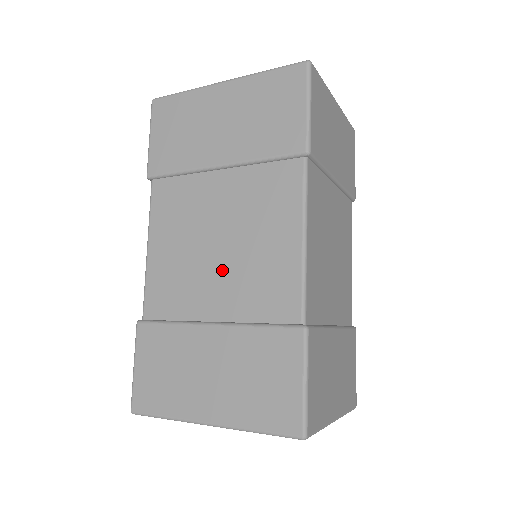
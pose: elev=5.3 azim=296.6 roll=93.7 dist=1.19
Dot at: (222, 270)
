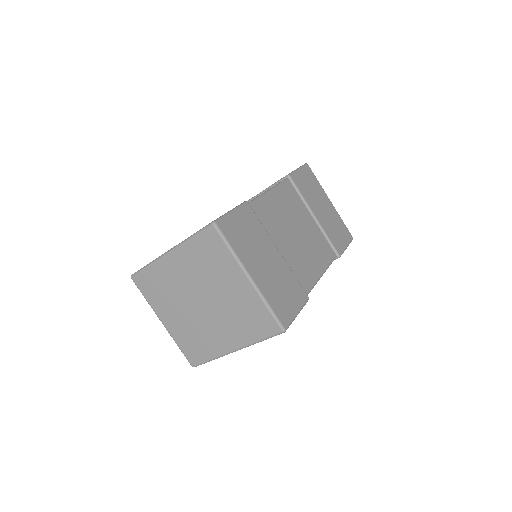
Dot at: occluded
